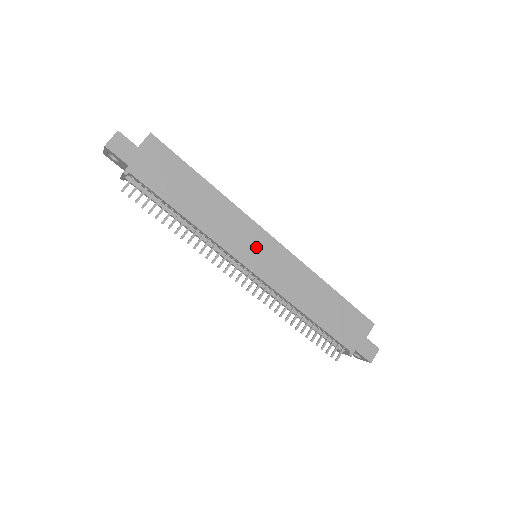
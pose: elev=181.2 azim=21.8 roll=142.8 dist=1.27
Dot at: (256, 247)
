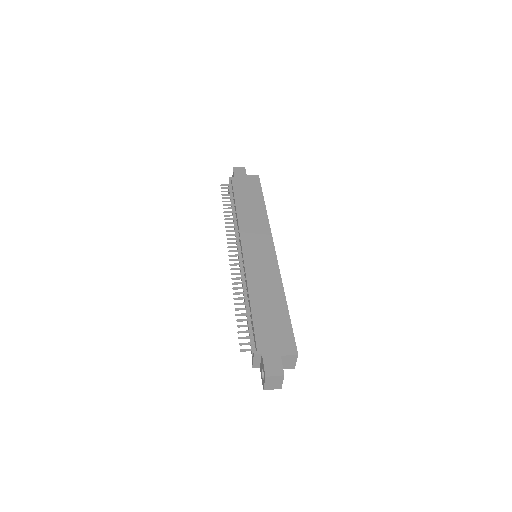
Dot at: (259, 244)
